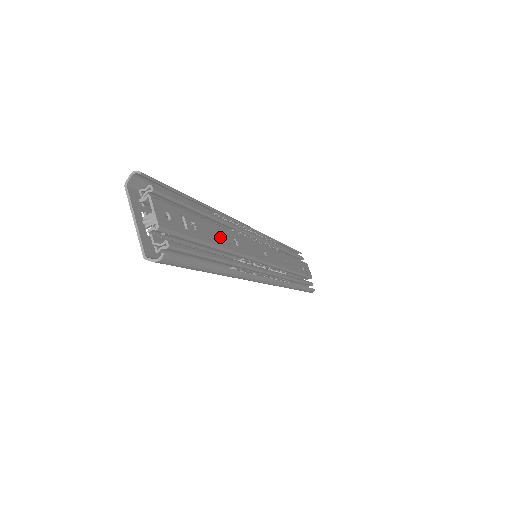
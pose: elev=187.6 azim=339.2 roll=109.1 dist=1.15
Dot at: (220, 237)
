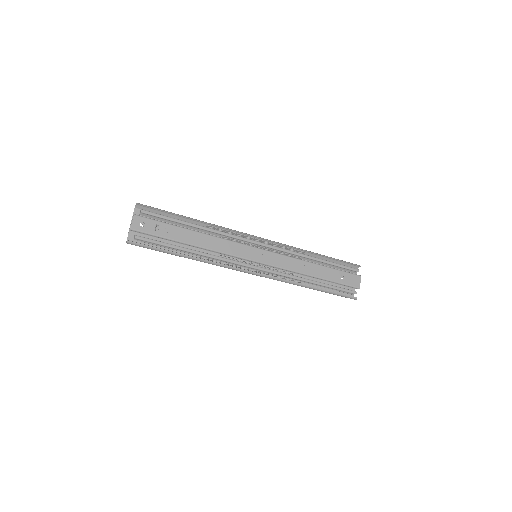
Dot at: (195, 239)
